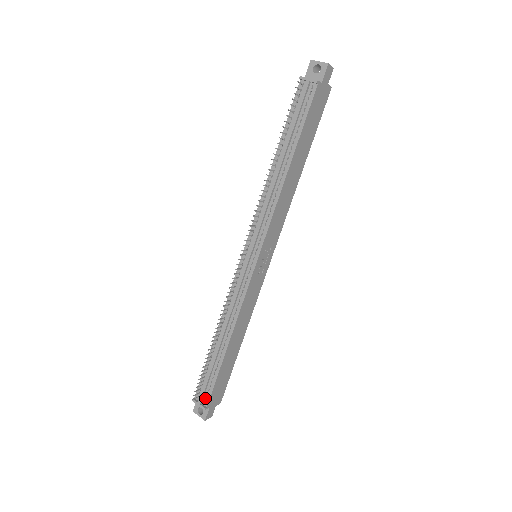
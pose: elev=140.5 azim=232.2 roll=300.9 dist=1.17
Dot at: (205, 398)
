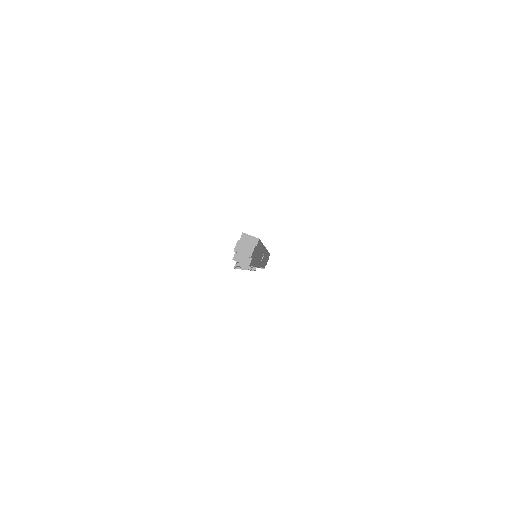
Dot at: occluded
